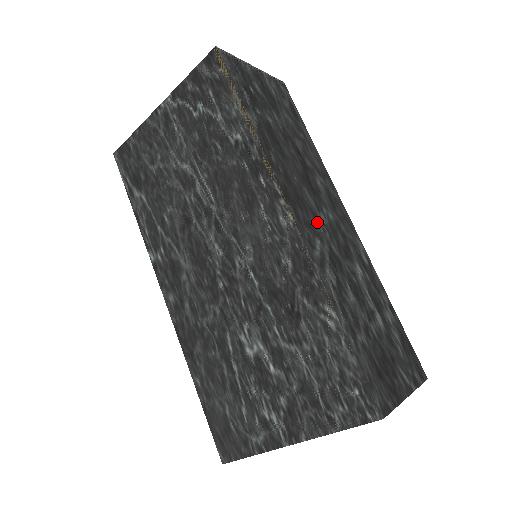
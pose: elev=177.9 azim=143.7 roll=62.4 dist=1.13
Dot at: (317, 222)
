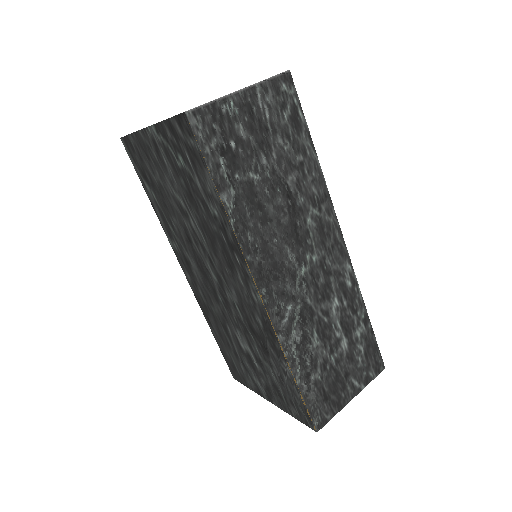
Dot at: (294, 282)
